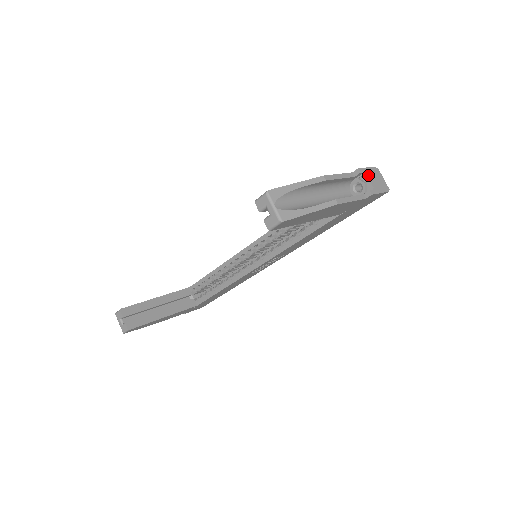
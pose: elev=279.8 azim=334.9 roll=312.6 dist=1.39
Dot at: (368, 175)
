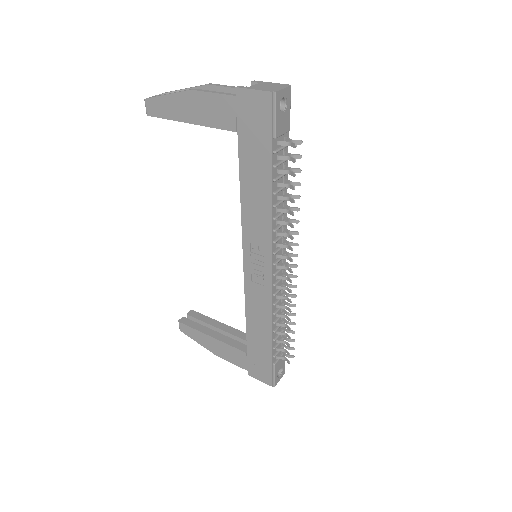
Dot at: (260, 84)
